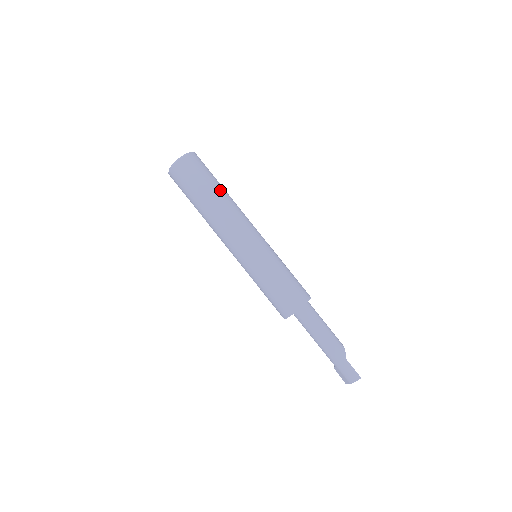
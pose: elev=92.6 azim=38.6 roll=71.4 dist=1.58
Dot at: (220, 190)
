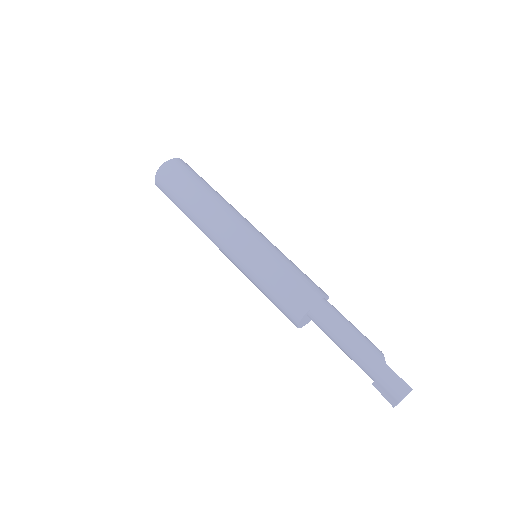
Dot at: (210, 188)
